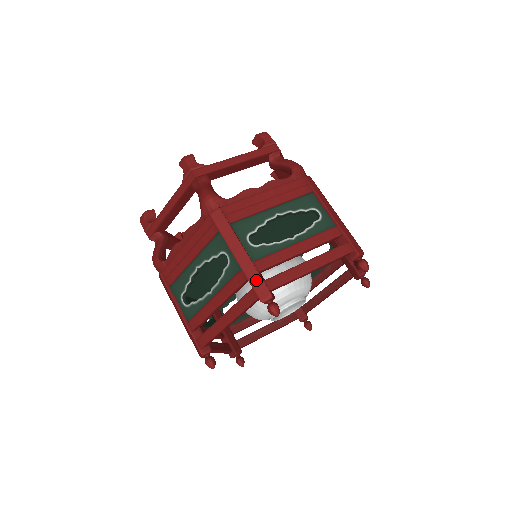
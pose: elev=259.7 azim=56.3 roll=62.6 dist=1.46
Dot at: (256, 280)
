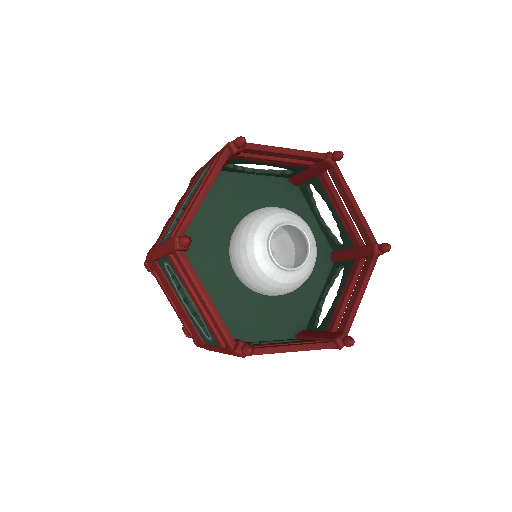
Dot at: (169, 245)
